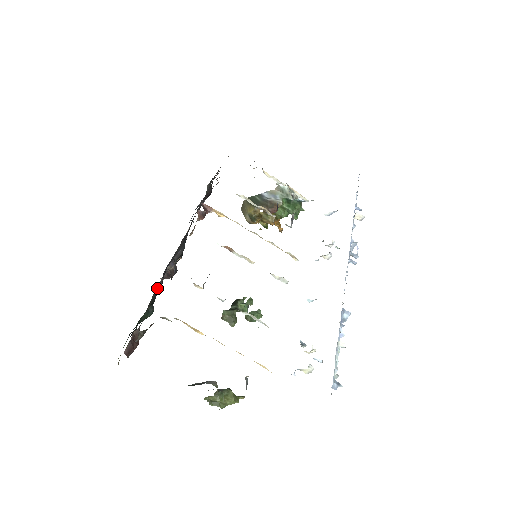
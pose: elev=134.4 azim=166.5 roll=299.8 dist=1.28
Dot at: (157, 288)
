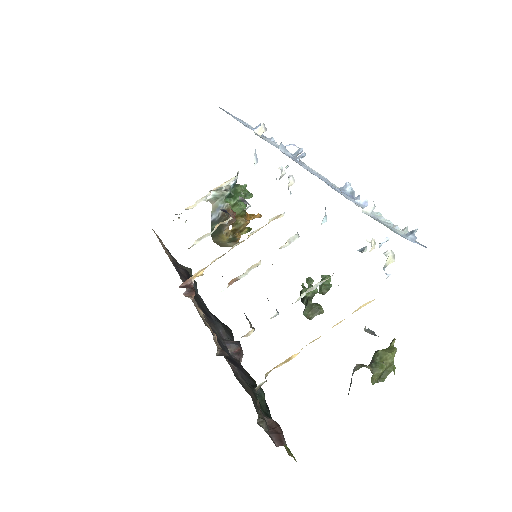
Dot at: (237, 374)
